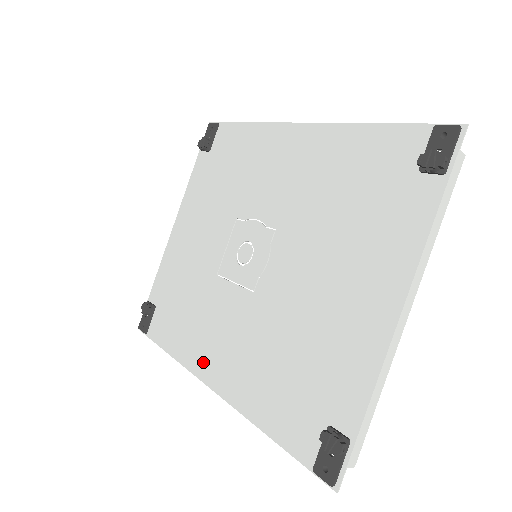
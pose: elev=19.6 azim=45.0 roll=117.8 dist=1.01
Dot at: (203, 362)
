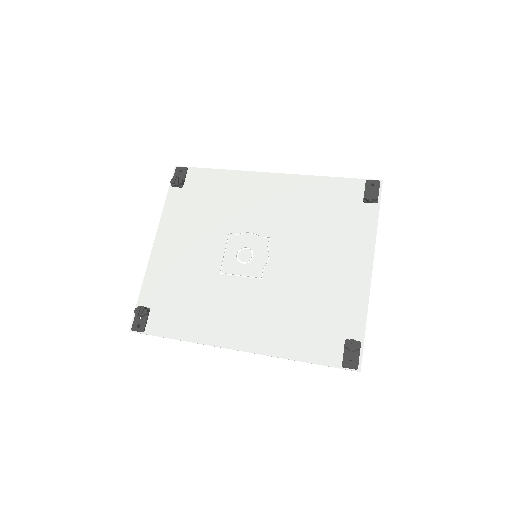
Dot at: (224, 335)
